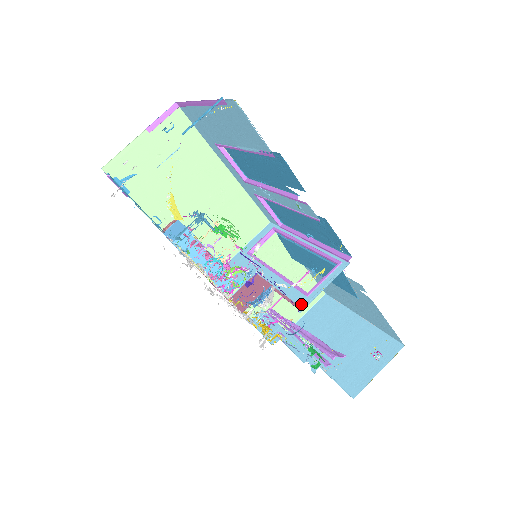
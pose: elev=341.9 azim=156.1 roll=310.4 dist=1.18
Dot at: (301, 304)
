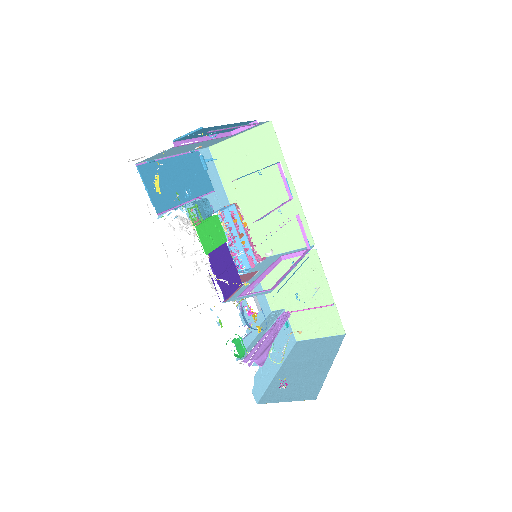
Dot at: (230, 299)
